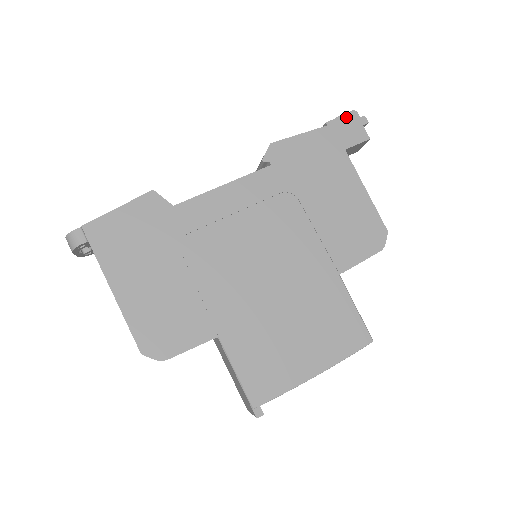
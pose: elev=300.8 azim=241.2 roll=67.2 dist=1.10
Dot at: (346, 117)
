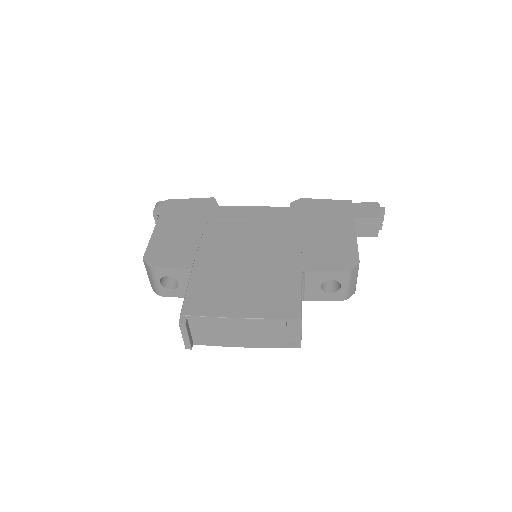
Dot at: (368, 204)
